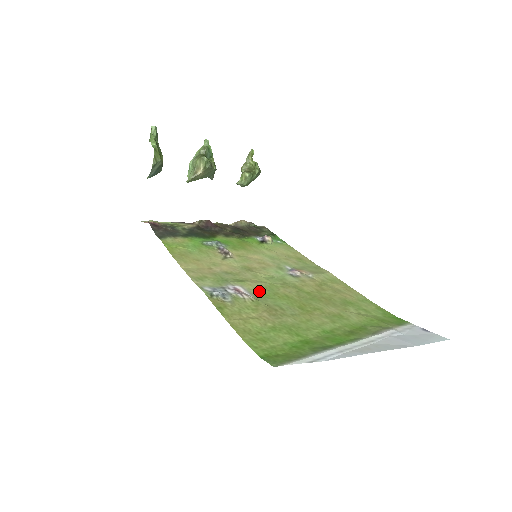
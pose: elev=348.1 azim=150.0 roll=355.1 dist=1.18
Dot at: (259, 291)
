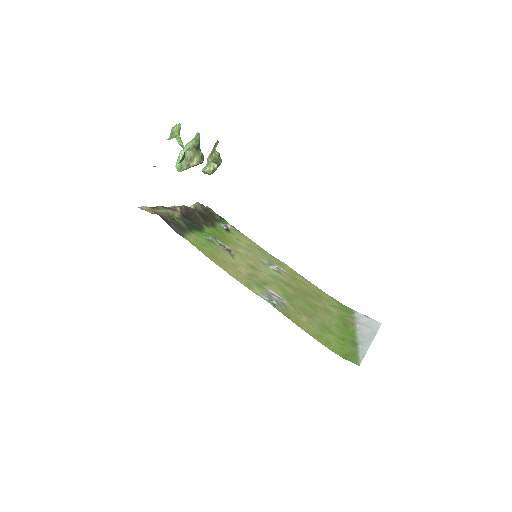
Dot at: (282, 293)
